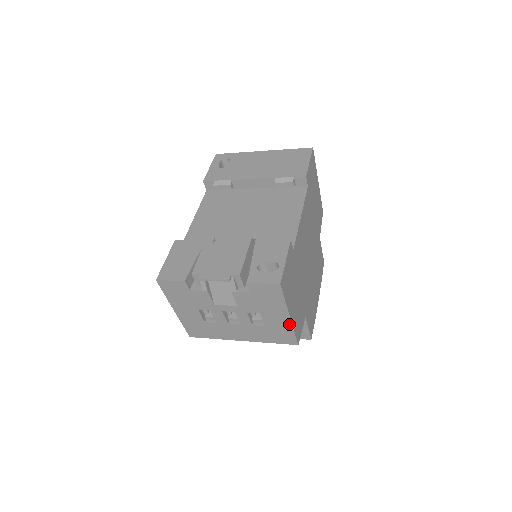
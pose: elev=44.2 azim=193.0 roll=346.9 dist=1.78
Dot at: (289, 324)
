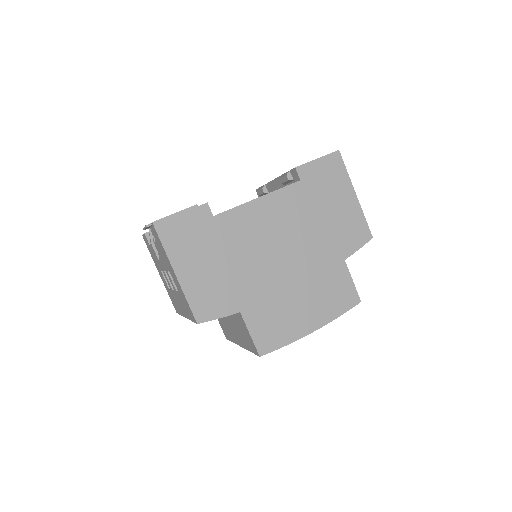
Dot at: (180, 287)
